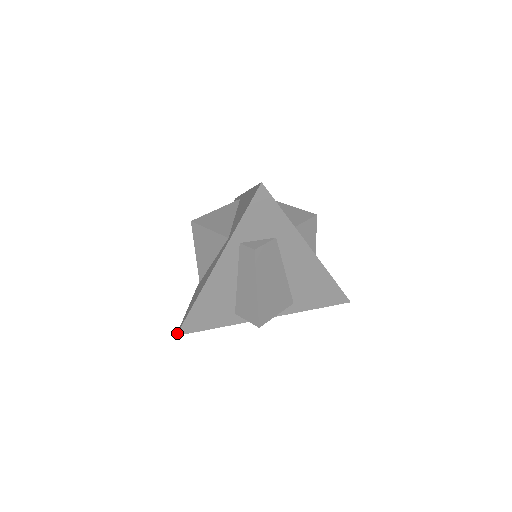
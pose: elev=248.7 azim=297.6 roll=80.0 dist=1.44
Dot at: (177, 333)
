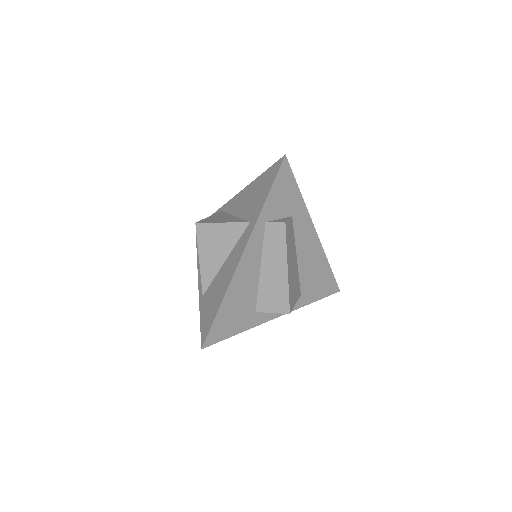
Dot at: (203, 345)
